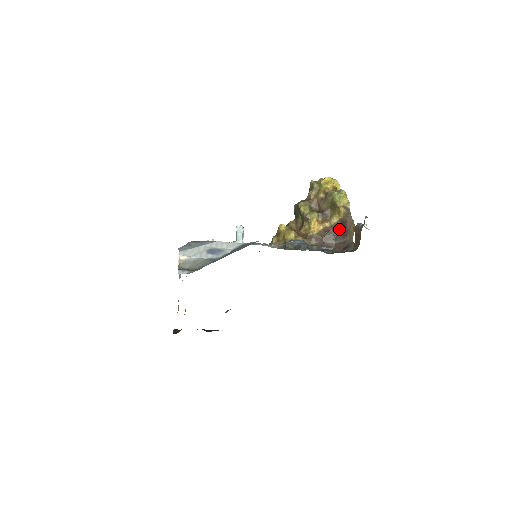
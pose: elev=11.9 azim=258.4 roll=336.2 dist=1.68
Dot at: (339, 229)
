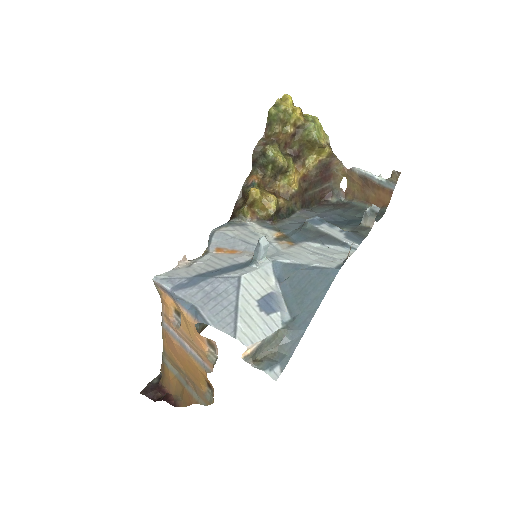
Dot at: (320, 174)
